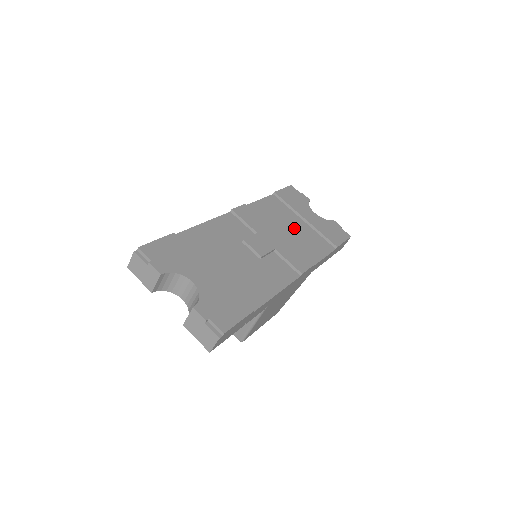
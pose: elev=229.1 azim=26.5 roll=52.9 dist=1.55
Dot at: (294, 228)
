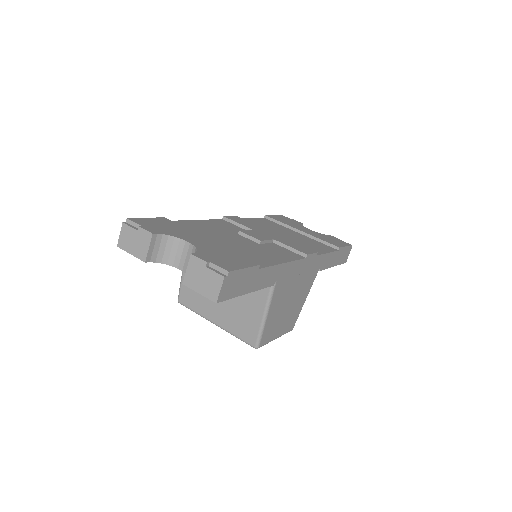
Dot at: (291, 235)
